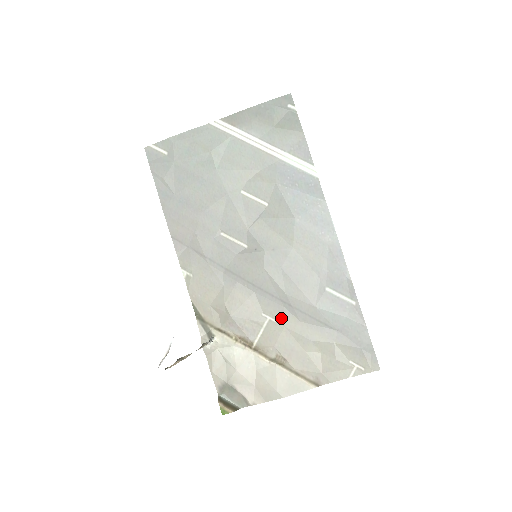
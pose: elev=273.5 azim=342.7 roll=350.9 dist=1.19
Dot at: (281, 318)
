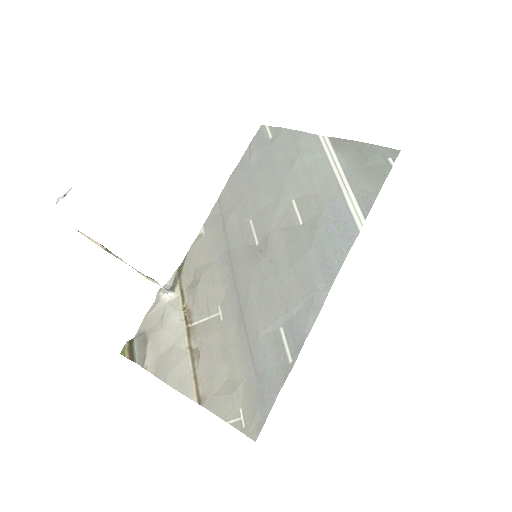
Dot at: (228, 321)
